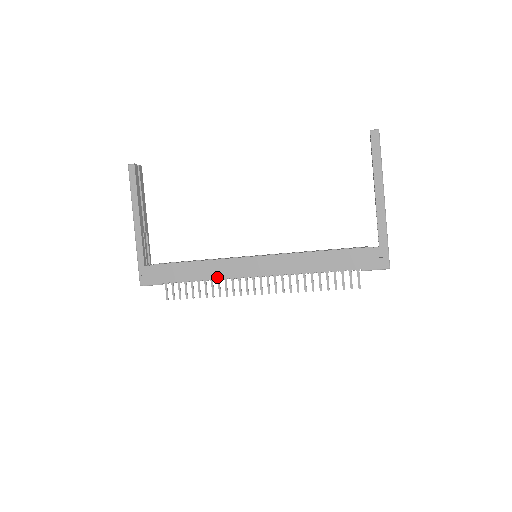
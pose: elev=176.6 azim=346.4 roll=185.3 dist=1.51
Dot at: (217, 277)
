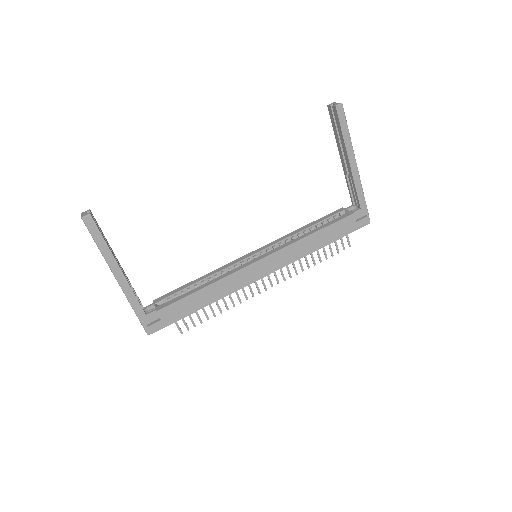
Dot at: (230, 292)
